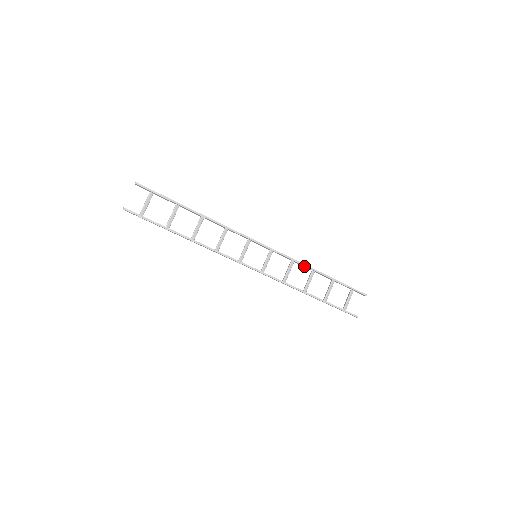
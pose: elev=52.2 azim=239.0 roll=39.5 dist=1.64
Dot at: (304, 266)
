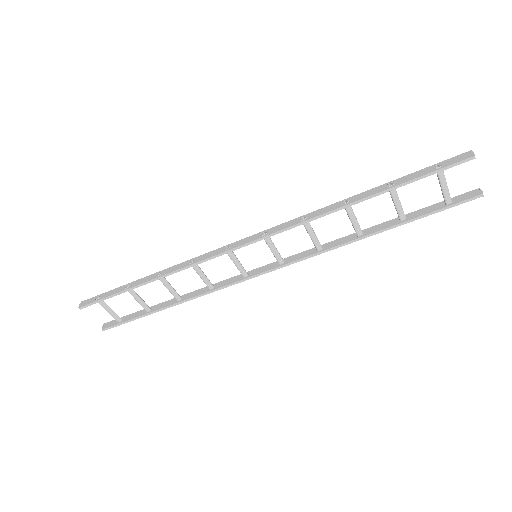
Dot at: (327, 212)
